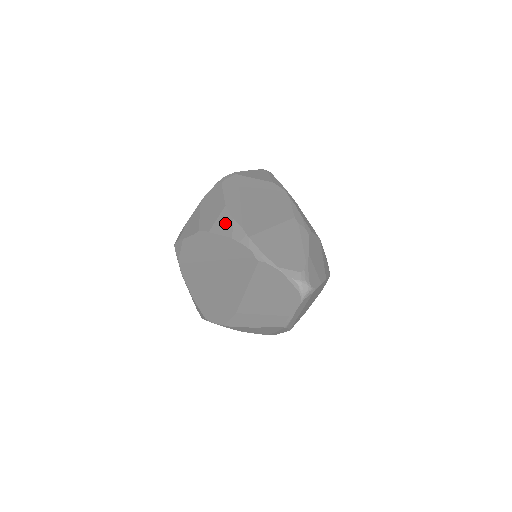
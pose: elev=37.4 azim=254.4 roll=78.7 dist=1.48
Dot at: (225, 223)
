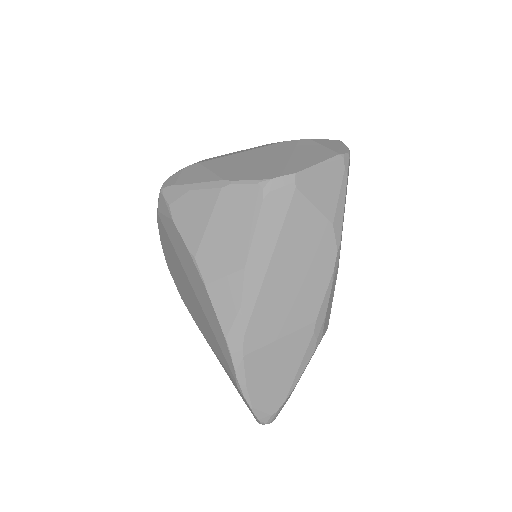
Dot at: (229, 302)
